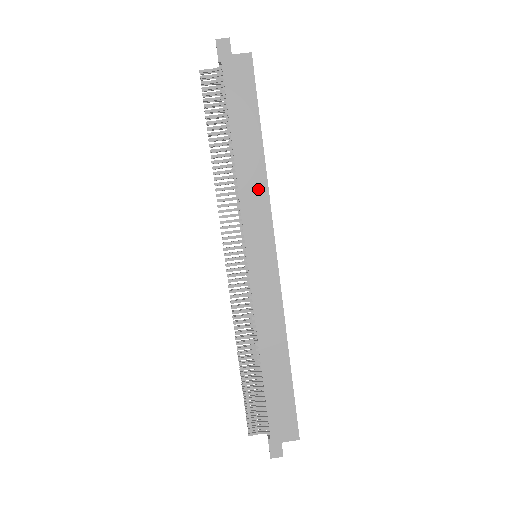
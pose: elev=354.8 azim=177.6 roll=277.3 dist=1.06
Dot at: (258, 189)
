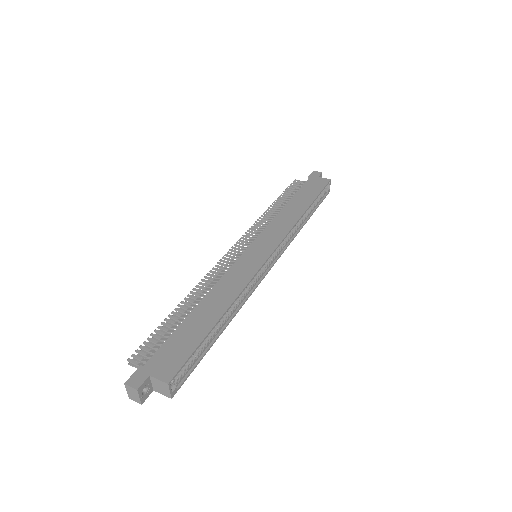
Dot at: (288, 222)
